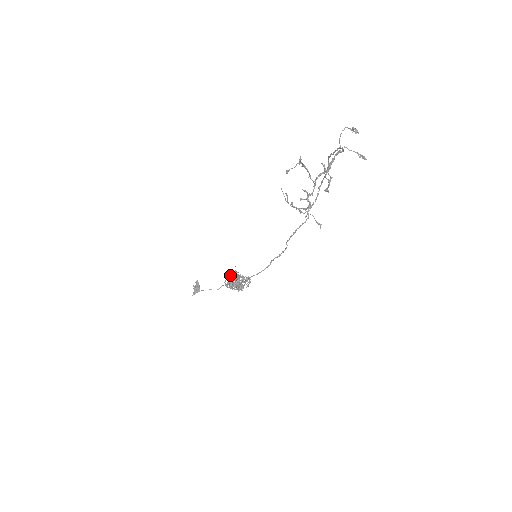
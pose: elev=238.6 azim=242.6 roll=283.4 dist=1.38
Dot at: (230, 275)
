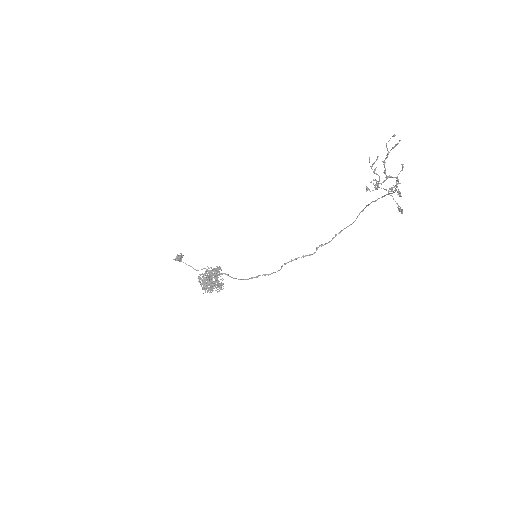
Dot at: (209, 271)
